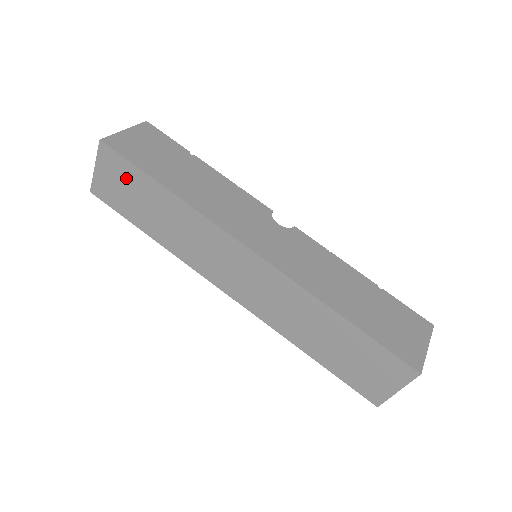
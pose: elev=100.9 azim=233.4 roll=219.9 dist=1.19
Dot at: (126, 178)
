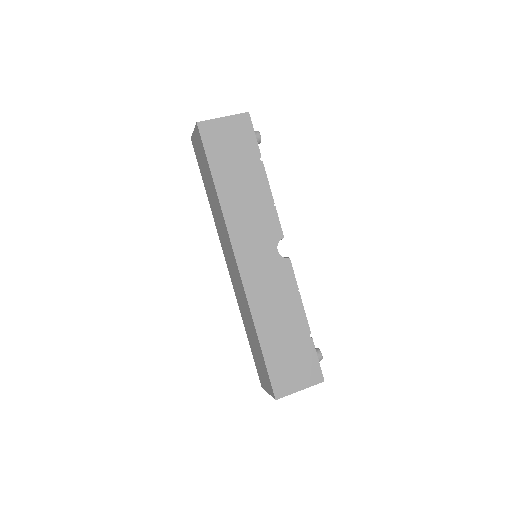
Dot at: (203, 156)
